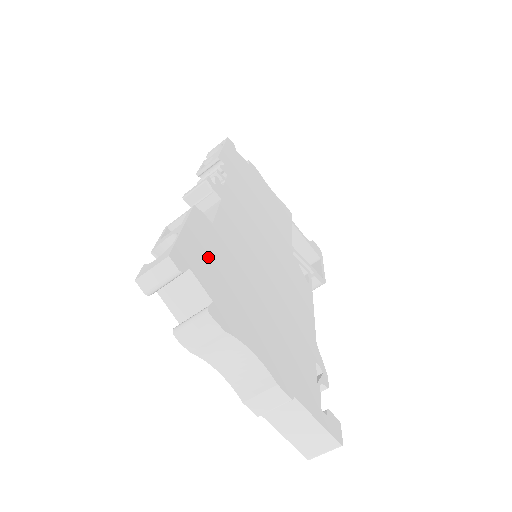
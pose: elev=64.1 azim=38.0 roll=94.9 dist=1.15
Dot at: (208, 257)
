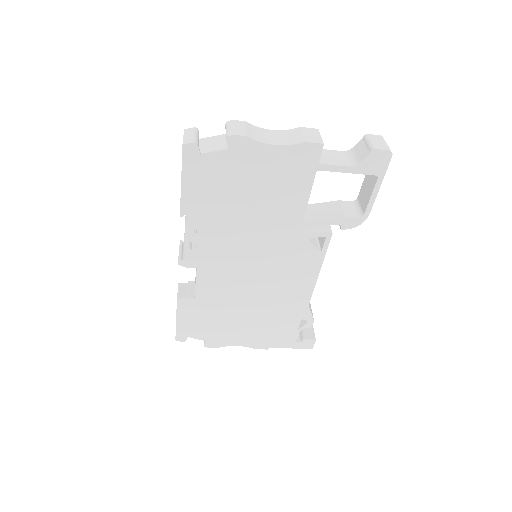
Dot at: (197, 323)
